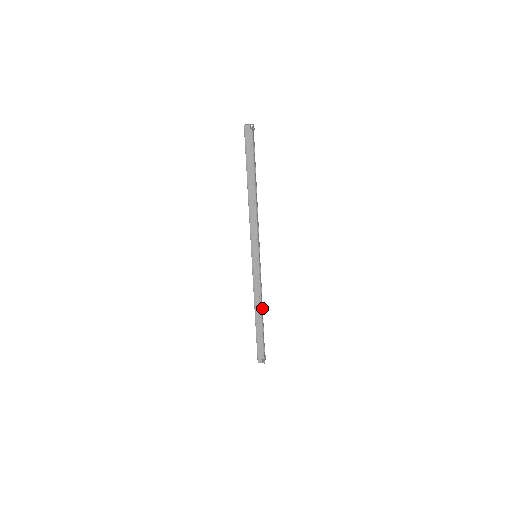
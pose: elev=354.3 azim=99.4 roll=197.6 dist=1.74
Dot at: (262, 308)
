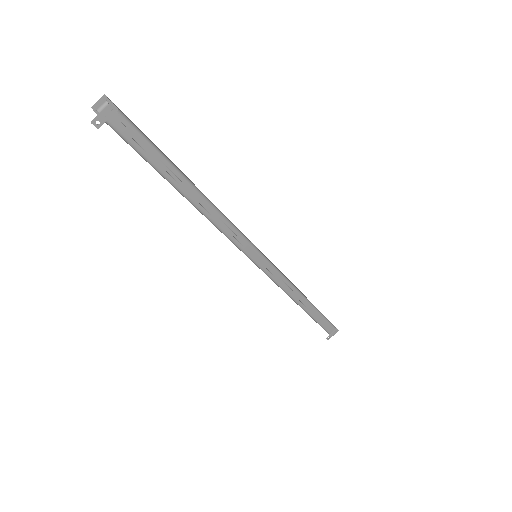
Dot at: (301, 299)
